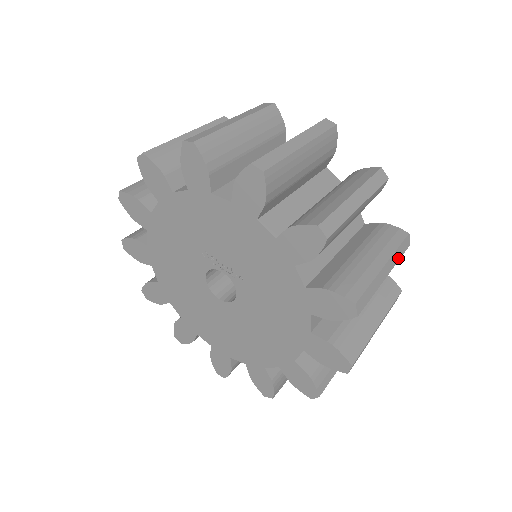
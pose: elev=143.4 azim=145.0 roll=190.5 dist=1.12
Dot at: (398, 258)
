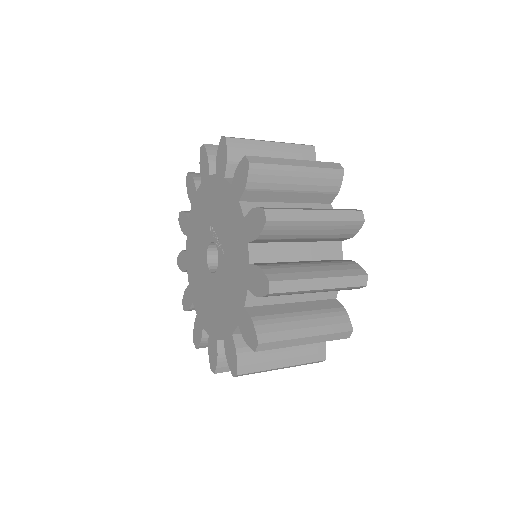
Dot at: (344, 285)
